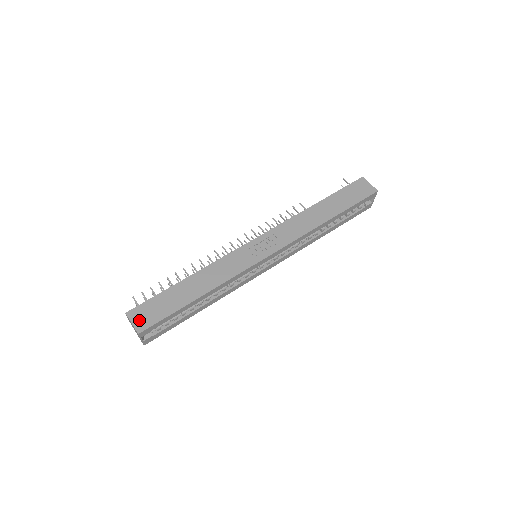
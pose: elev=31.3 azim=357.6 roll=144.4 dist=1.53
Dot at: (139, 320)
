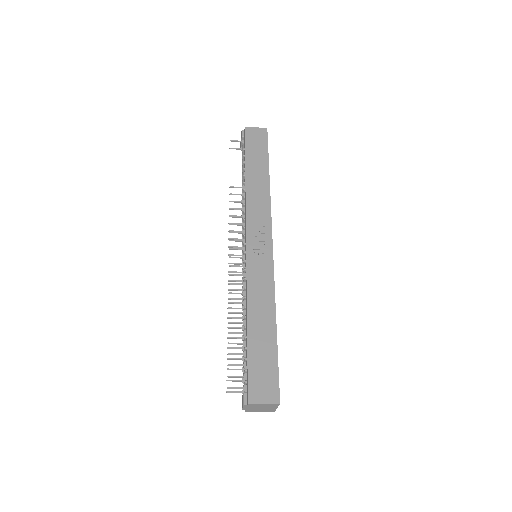
Dot at: (265, 395)
